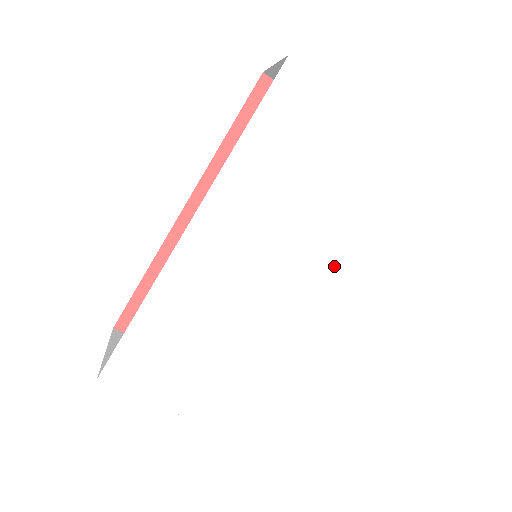
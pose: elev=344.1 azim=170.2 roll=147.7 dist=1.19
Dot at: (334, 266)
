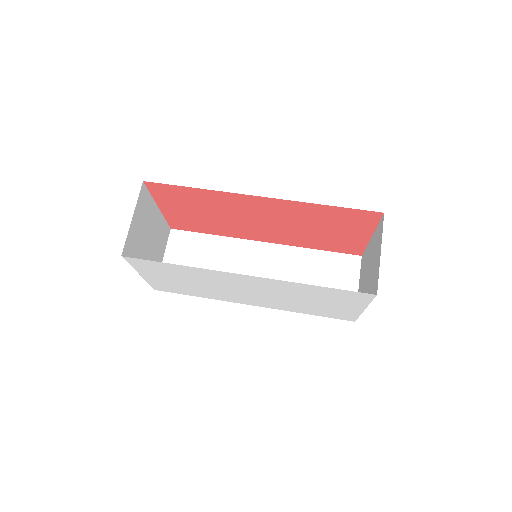
Dot at: (275, 305)
